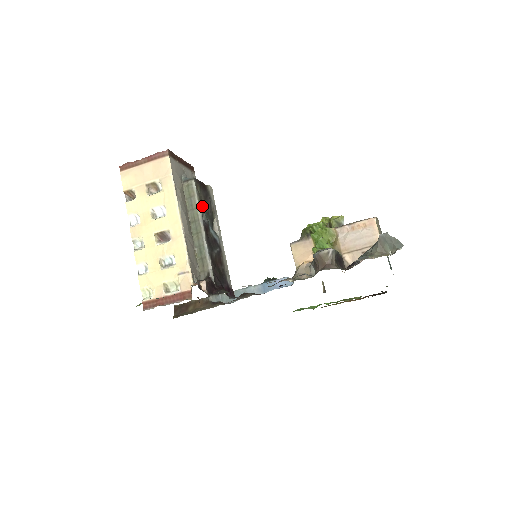
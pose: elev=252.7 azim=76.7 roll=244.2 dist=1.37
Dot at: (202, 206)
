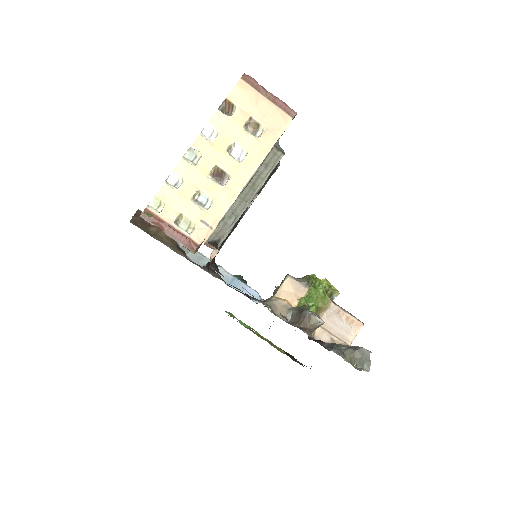
Dot at: occluded
